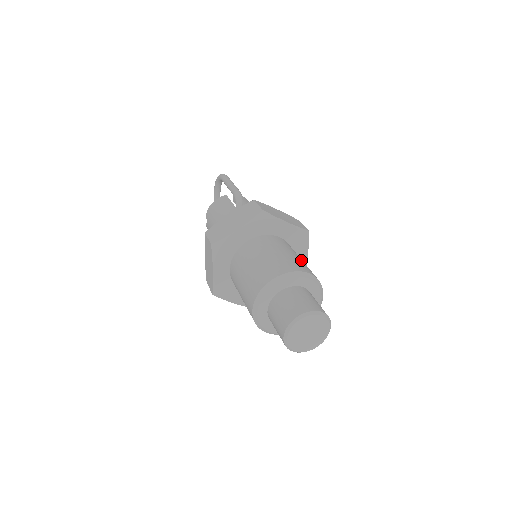
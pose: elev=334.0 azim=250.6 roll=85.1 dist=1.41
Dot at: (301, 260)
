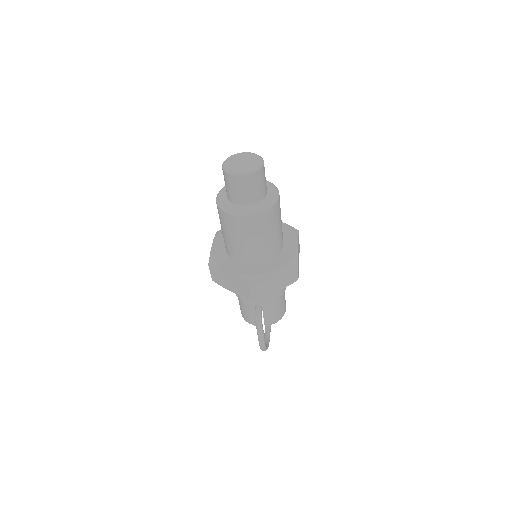
Dot at: occluded
